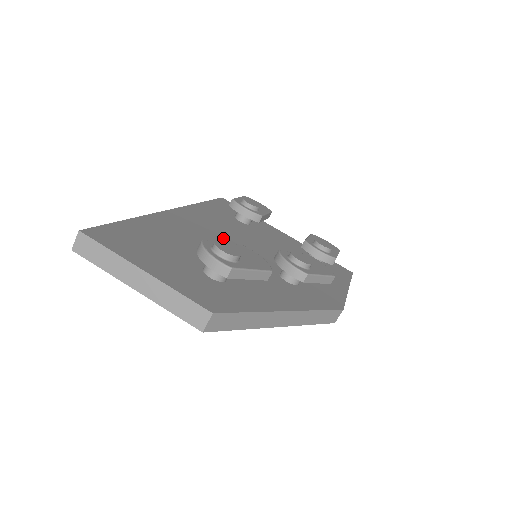
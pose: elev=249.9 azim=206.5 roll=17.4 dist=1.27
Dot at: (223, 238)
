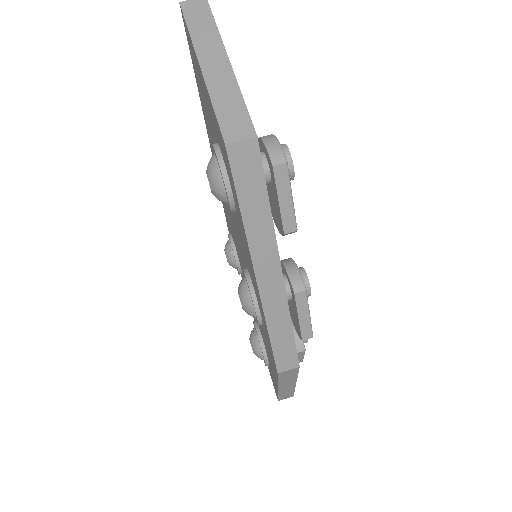
Dot at: occluded
